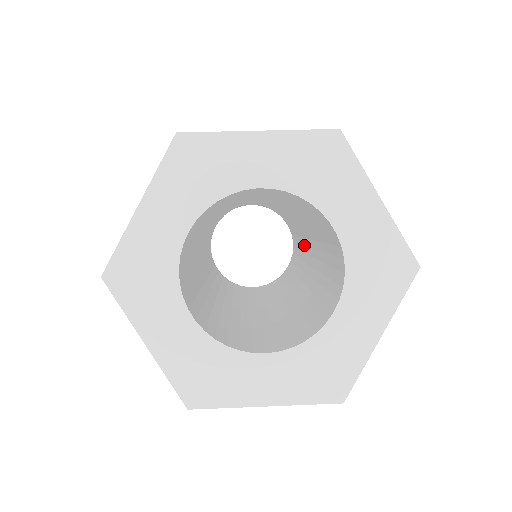
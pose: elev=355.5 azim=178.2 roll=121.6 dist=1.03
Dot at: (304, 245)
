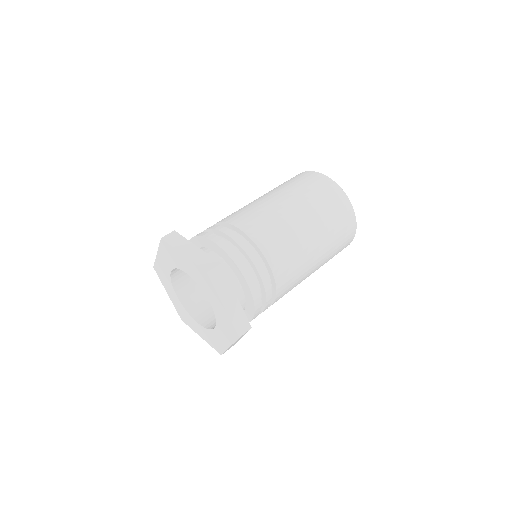
Dot at: occluded
